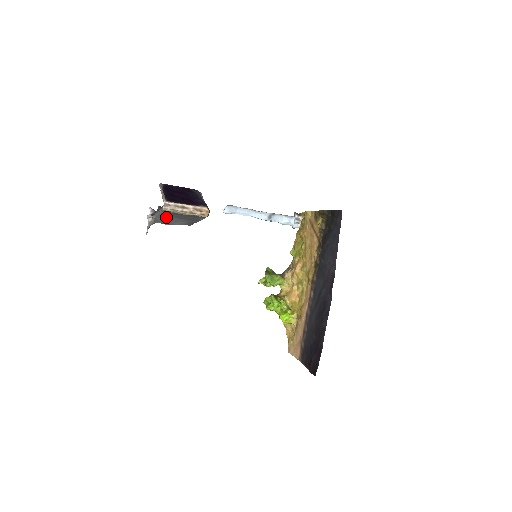
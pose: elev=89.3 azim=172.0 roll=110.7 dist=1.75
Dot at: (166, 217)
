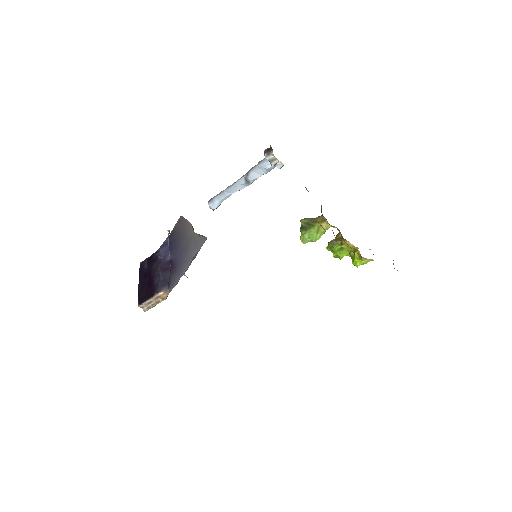
Dot at: occluded
